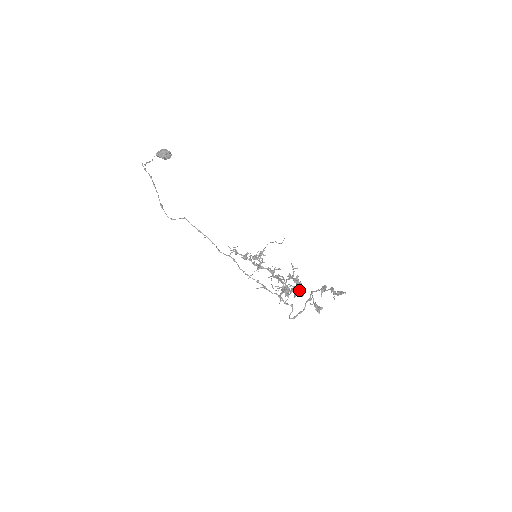
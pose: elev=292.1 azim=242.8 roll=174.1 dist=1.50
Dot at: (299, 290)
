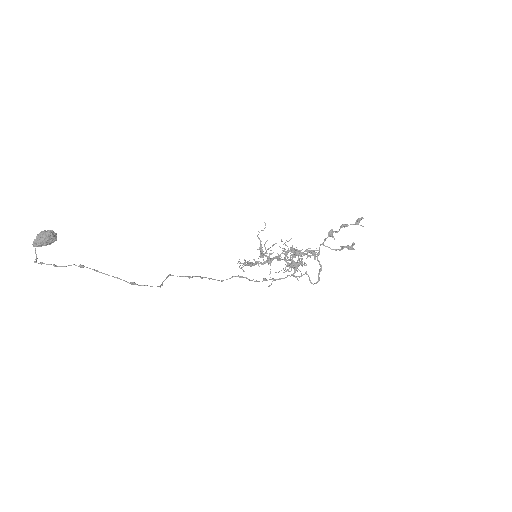
Dot at: occluded
